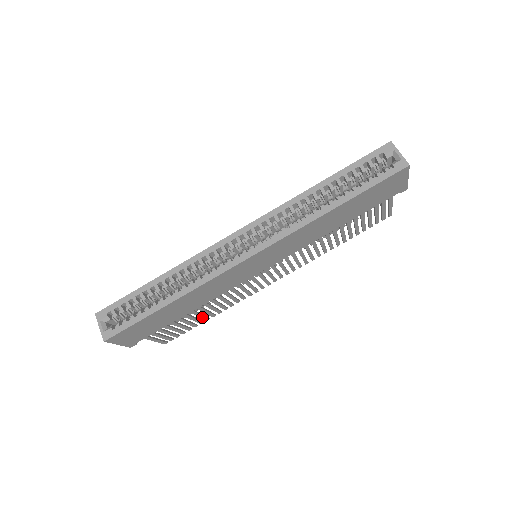
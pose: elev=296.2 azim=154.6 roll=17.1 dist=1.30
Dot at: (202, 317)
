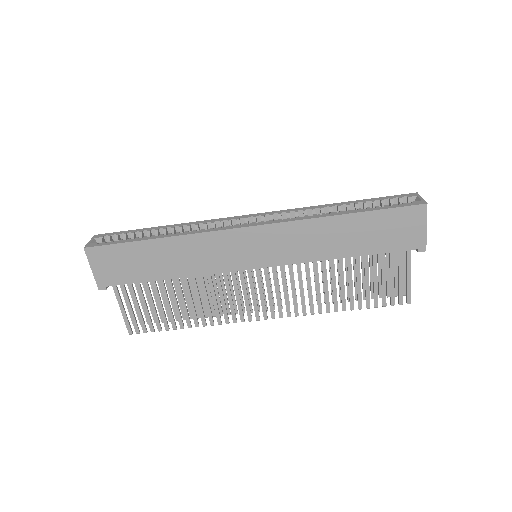
Dot at: (178, 315)
